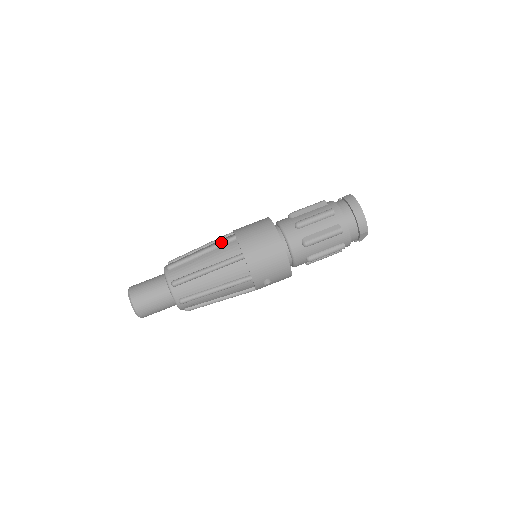
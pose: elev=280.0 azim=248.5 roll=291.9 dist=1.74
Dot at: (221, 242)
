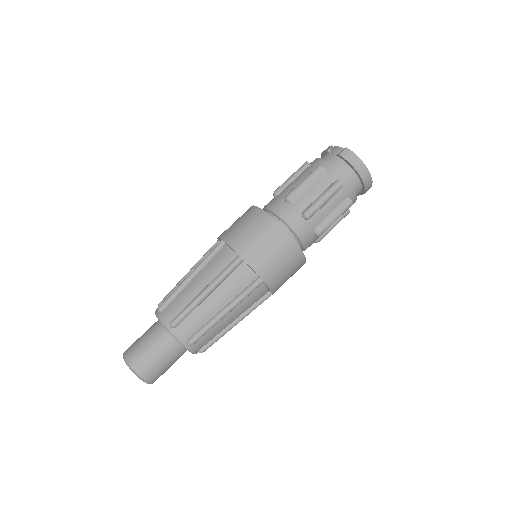
Dot at: (227, 272)
